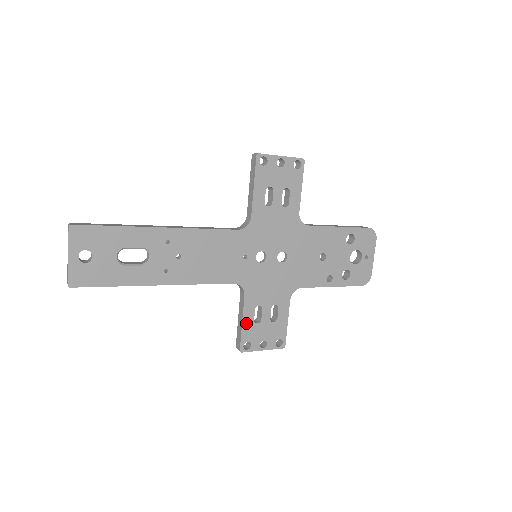
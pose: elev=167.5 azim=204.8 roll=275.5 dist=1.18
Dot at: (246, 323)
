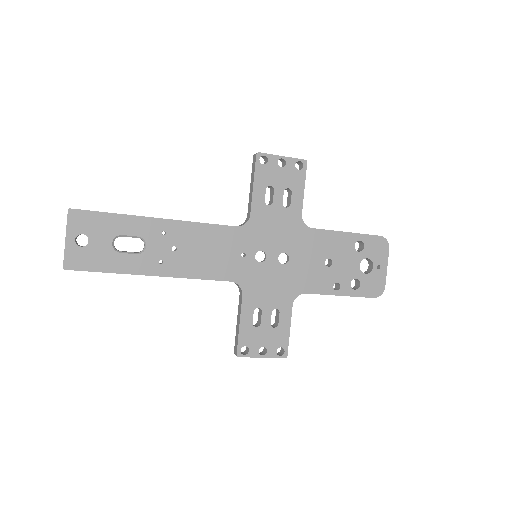
Dot at: (244, 325)
